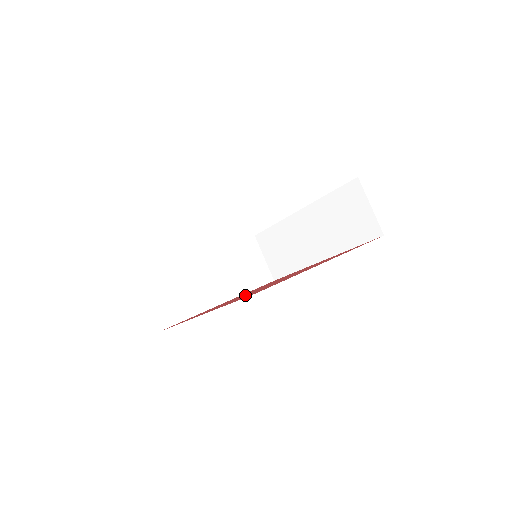
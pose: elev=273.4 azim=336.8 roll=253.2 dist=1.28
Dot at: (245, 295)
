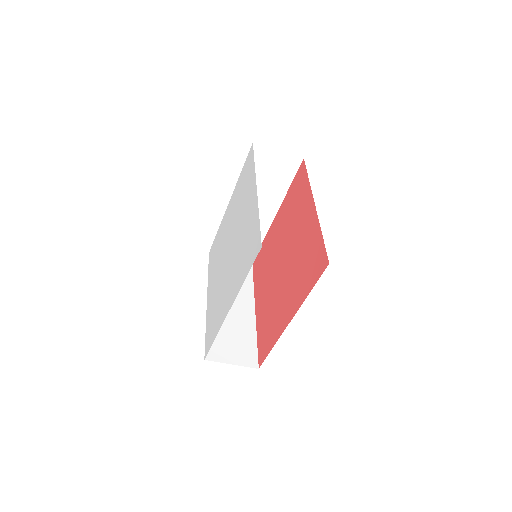
Dot at: (269, 291)
